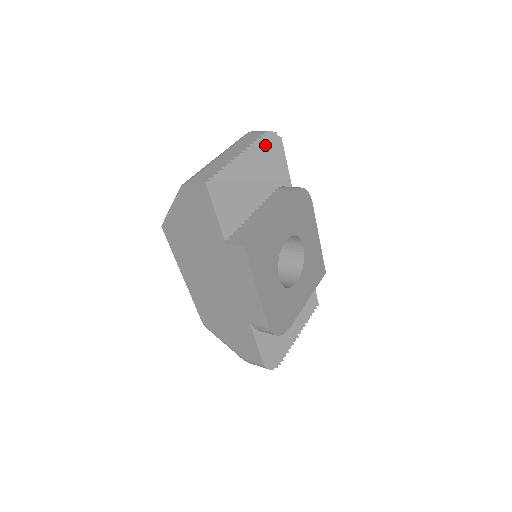
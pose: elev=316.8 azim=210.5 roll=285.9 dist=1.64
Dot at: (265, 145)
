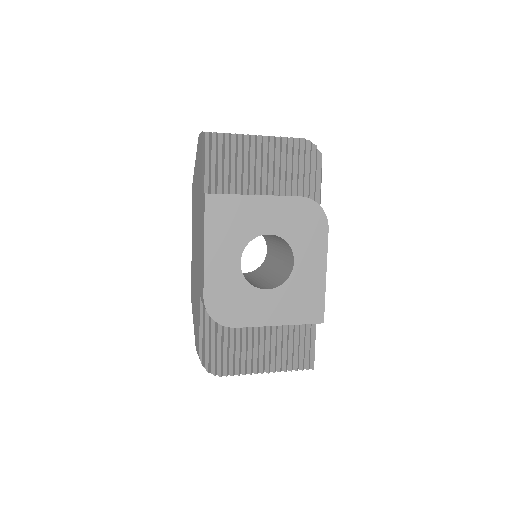
Dot at: (297, 148)
